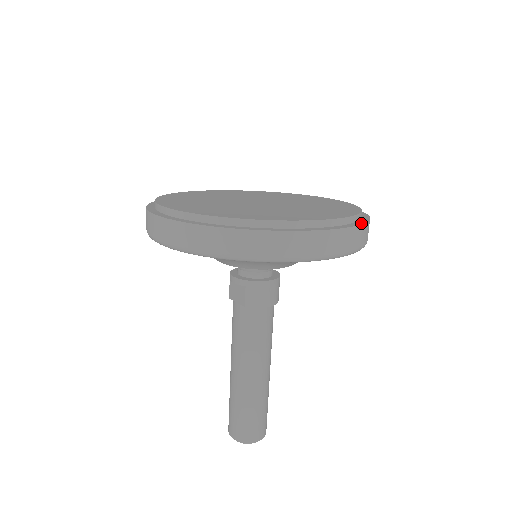
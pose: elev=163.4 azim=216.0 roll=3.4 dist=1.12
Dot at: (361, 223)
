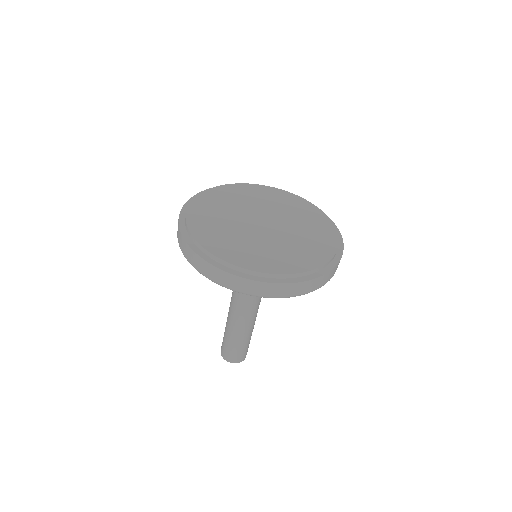
Dot at: (342, 251)
